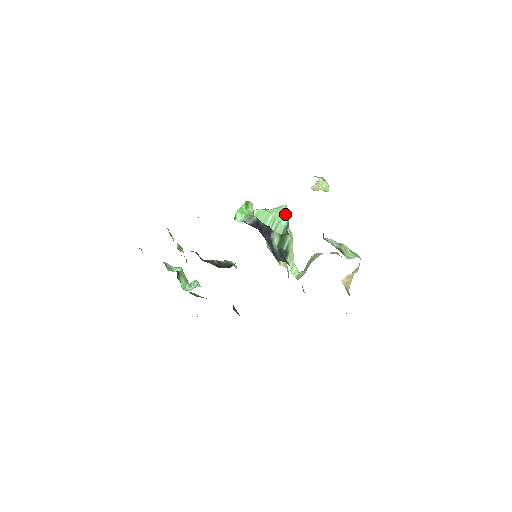
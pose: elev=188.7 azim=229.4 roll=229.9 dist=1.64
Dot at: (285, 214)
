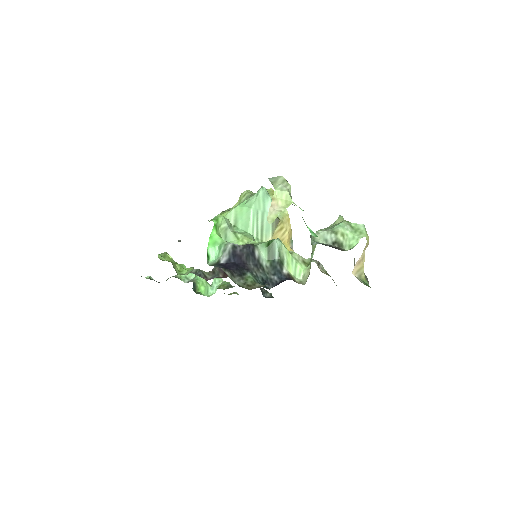
Dot at: (266, 199)
